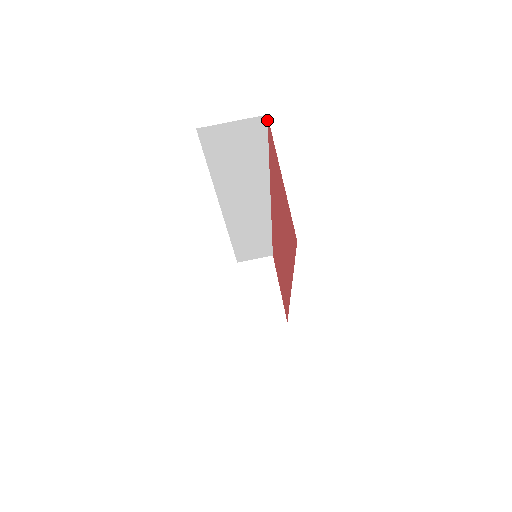
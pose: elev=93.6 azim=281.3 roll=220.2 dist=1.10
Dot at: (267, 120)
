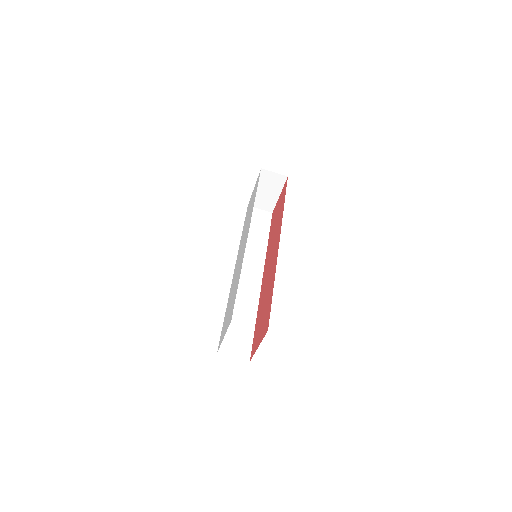
Dot at: (268, 326)
